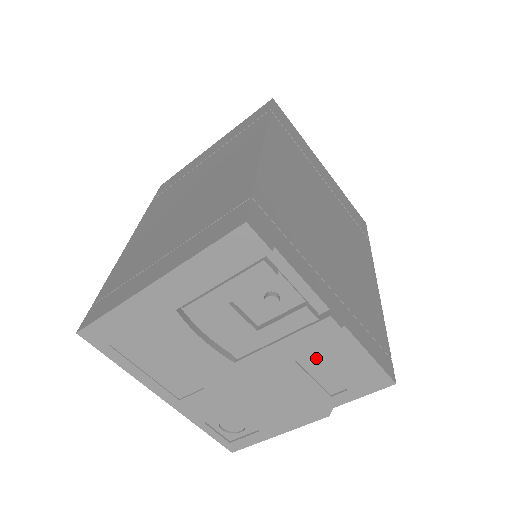
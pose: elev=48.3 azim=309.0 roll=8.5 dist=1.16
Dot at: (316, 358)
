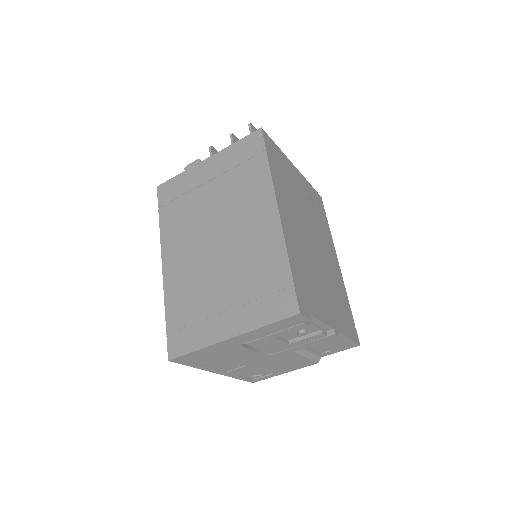
Dot at: (318, 343)
